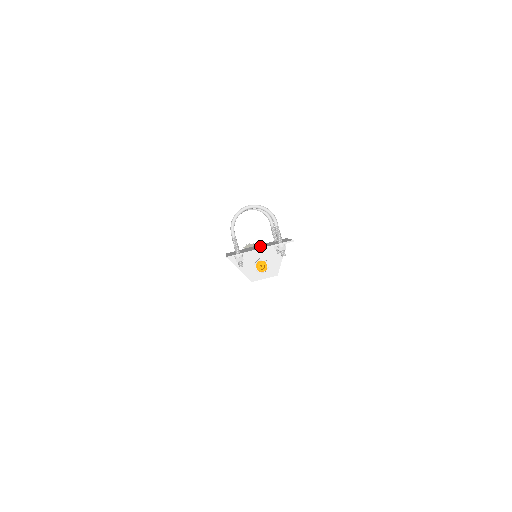
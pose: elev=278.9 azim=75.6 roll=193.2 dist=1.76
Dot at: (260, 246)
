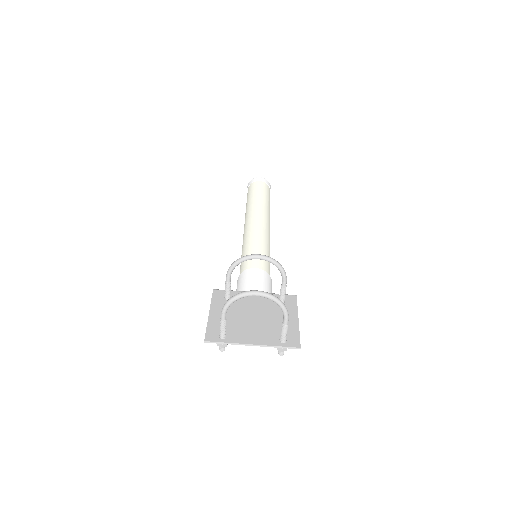
Dot at: (257, 318)
